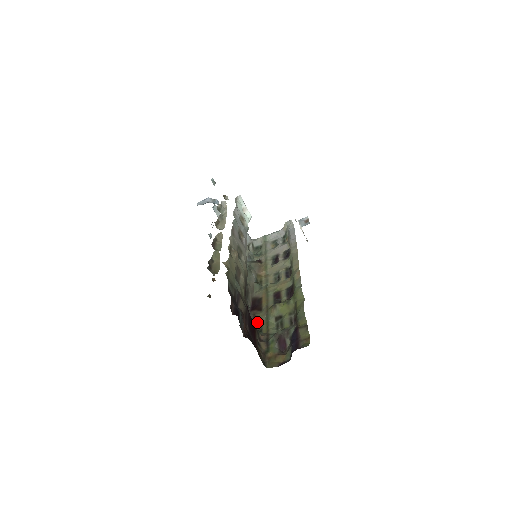
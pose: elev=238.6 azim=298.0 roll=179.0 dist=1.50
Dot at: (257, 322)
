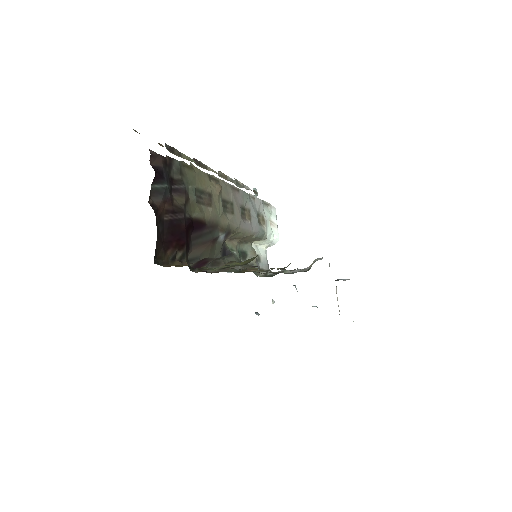
Dot at: occluded
